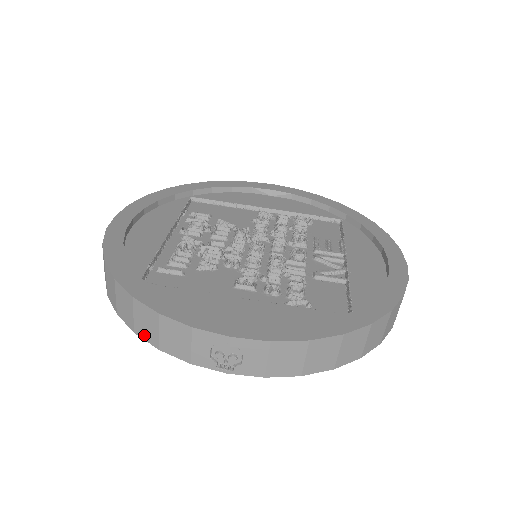
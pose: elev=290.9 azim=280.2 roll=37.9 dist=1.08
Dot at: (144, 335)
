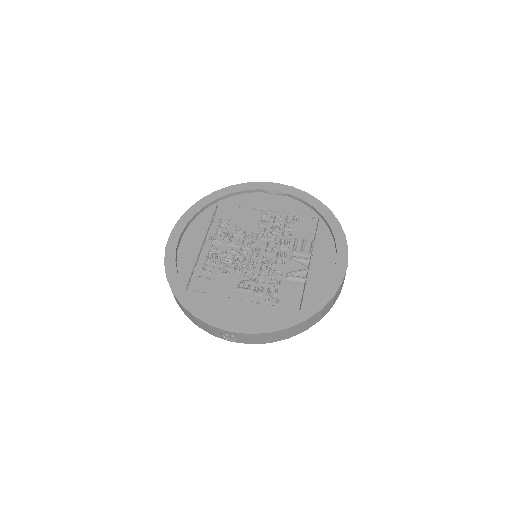
Dot at: (190, 319)
